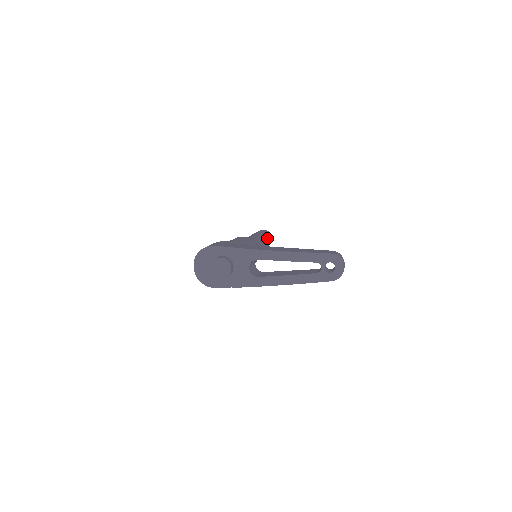
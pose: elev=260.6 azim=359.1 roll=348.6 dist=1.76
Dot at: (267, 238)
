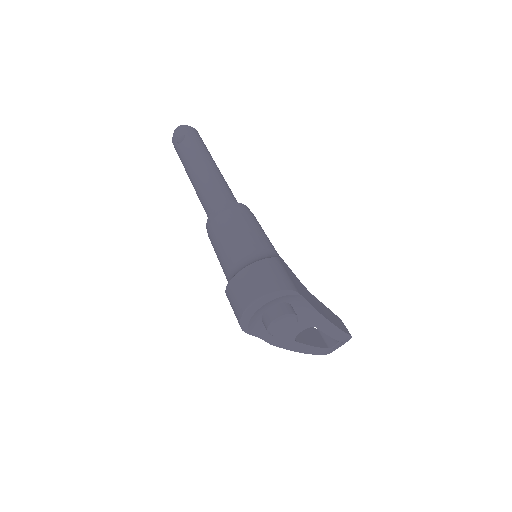
Dot at: occluded
